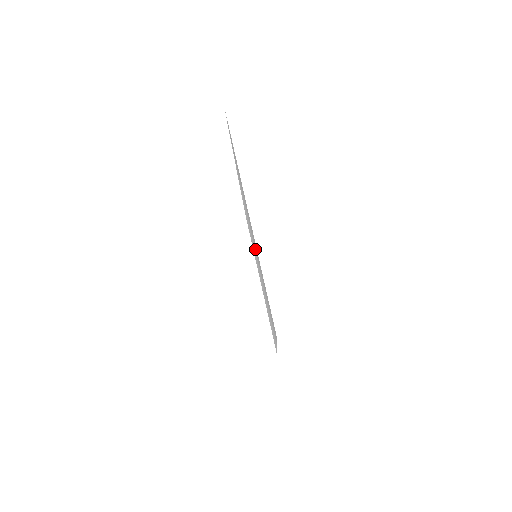
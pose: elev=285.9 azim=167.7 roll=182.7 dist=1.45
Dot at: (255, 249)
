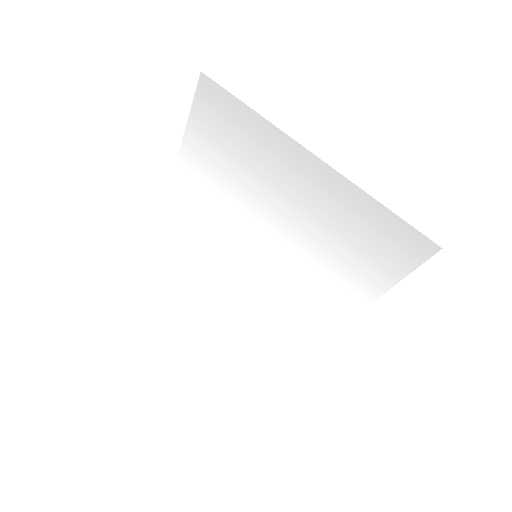
Dot at: (295, 223)
